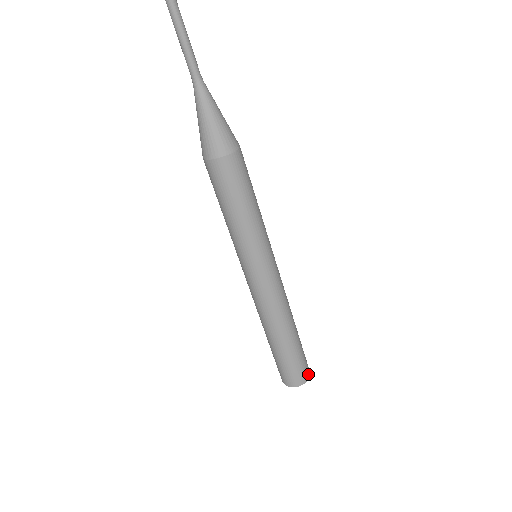
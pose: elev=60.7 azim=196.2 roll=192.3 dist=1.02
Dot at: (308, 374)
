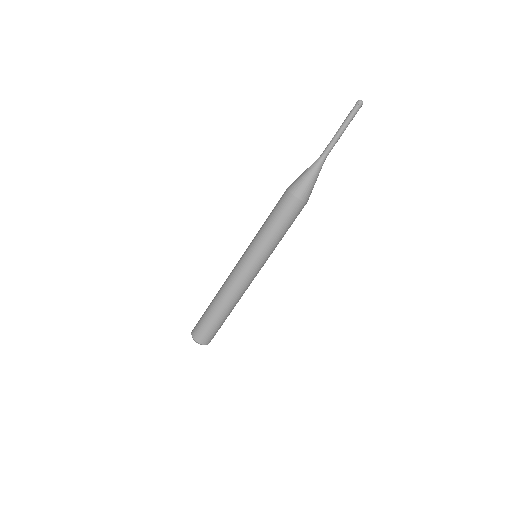
Dot at: (205, 342)
